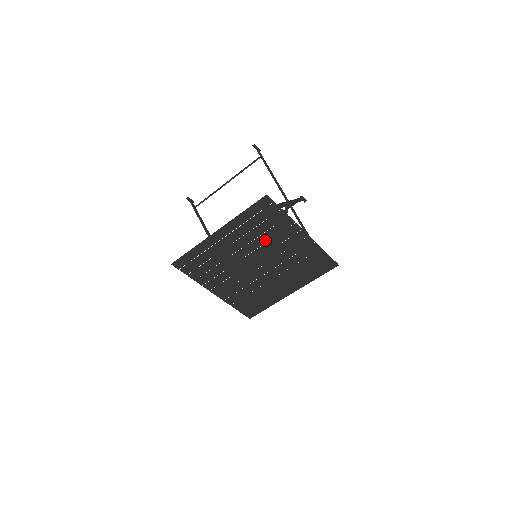
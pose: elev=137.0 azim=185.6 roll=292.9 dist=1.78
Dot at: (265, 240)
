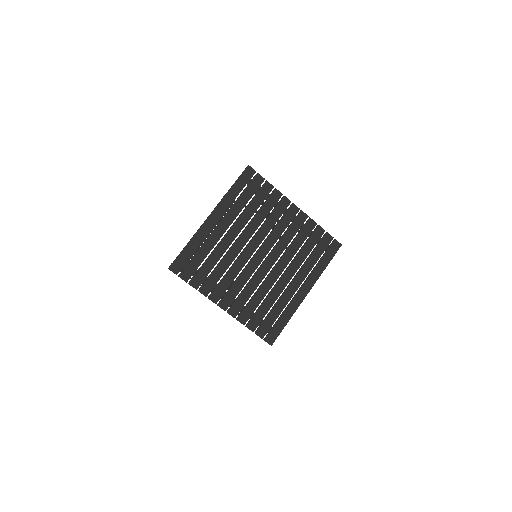
Dot at: (260, 220)
